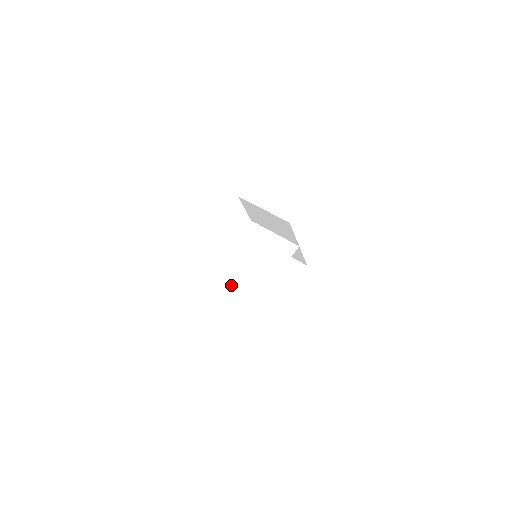
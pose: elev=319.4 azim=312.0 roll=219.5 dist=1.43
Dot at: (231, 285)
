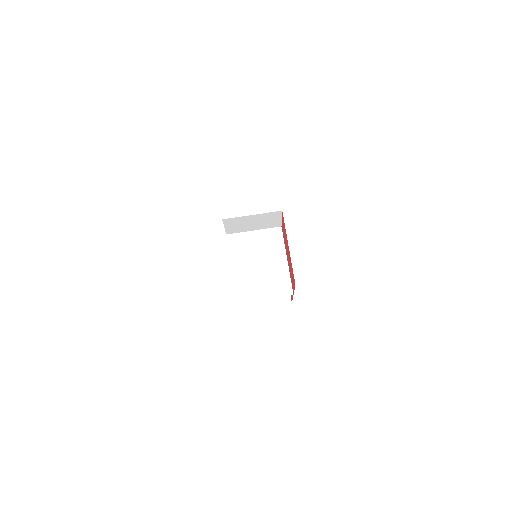
Dot at: (261, 289)
